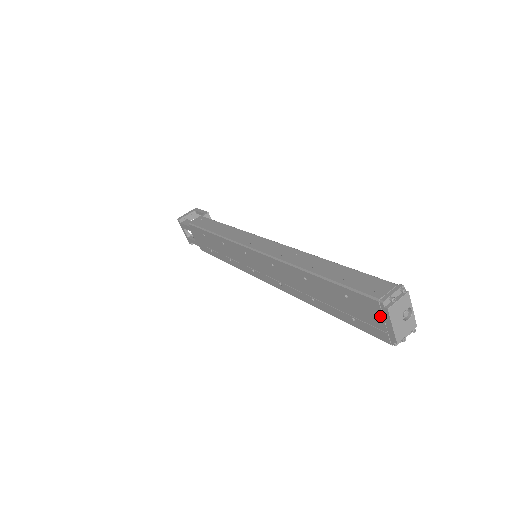
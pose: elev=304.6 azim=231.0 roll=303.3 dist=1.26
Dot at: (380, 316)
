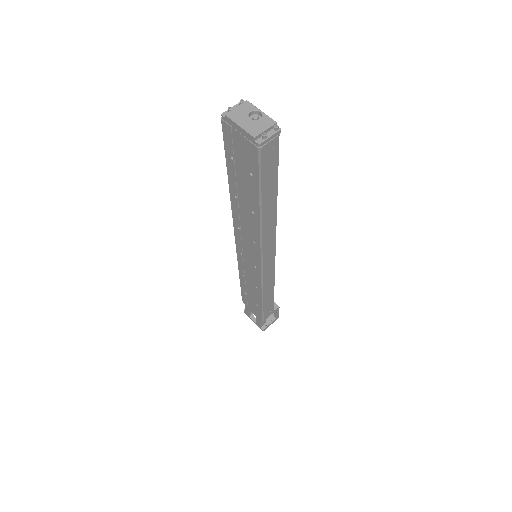
Dot at: (234, 132)
